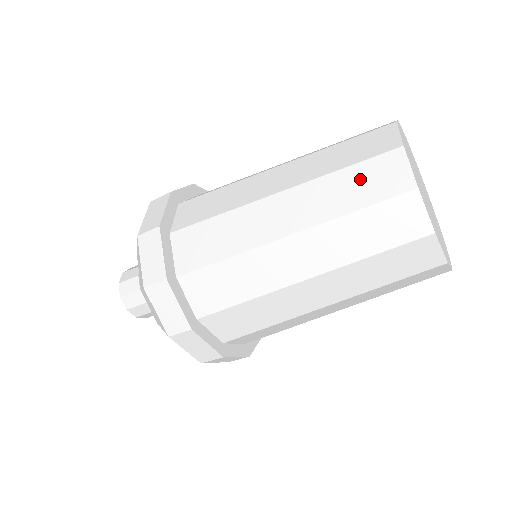
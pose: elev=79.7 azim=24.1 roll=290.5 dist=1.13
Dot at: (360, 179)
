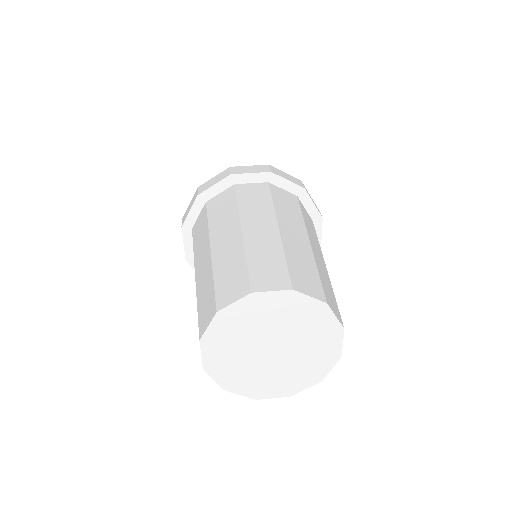
Dot at: occluded
